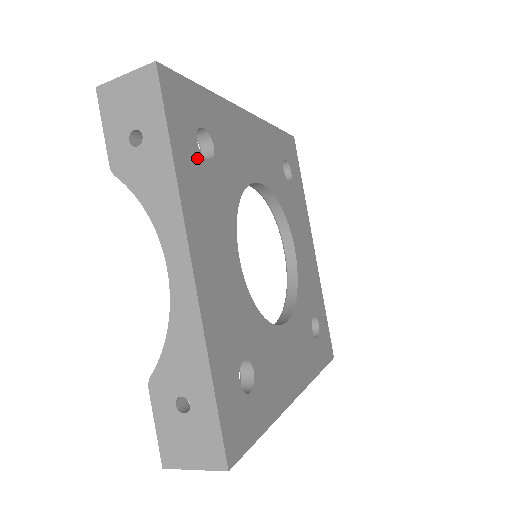
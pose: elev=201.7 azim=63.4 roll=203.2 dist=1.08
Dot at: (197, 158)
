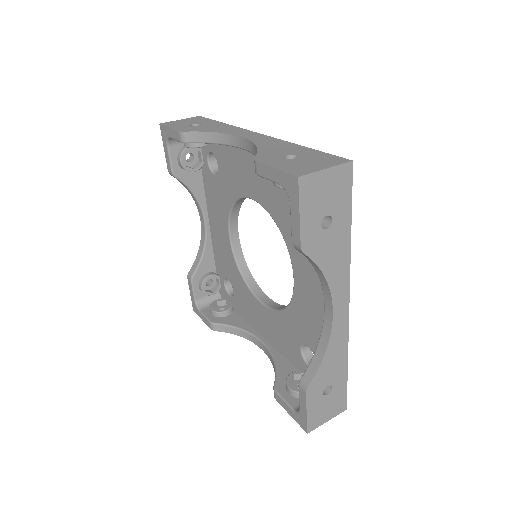
Dot at: occluded
